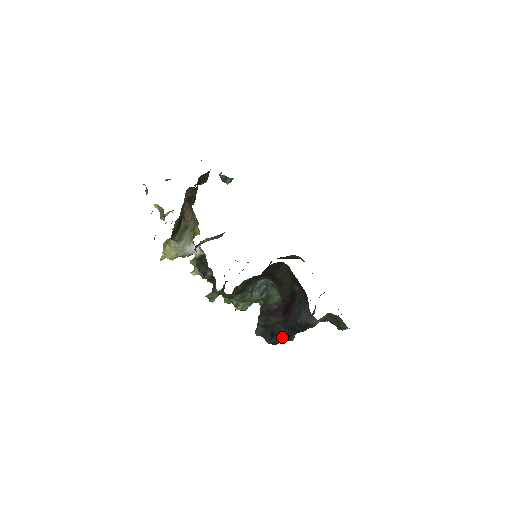
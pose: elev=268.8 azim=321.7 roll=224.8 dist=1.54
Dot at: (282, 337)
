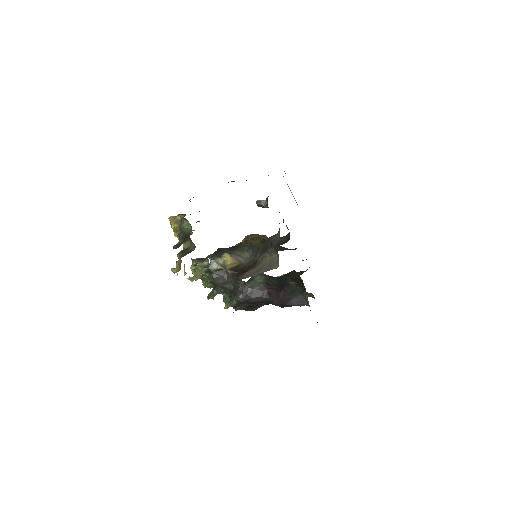
Dot at: (257, 308)
